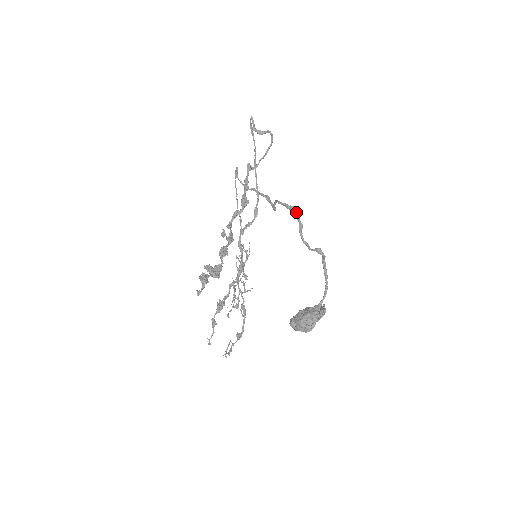
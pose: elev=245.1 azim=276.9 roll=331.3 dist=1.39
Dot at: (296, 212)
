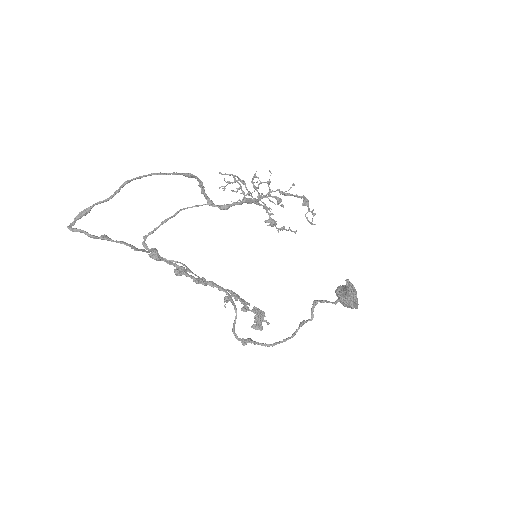
Dot at: occluded
